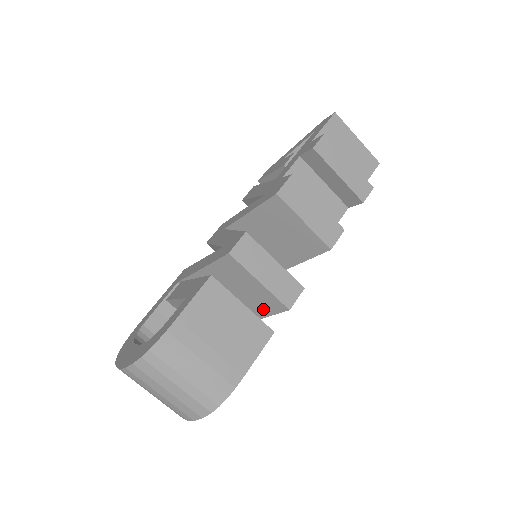
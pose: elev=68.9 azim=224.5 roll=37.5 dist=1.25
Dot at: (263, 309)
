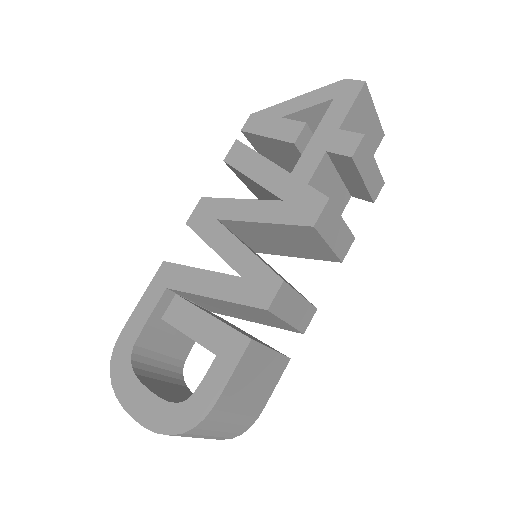
Dot at: (271, 324)
